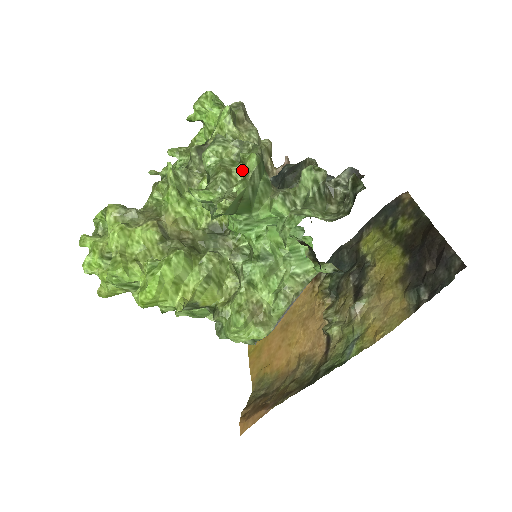
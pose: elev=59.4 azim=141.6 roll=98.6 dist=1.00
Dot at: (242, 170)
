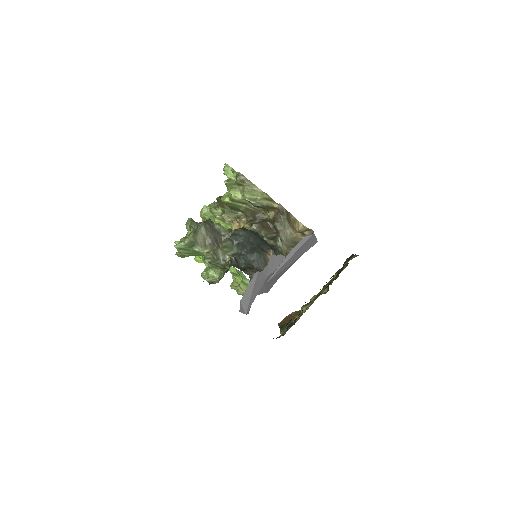
Dot at: occluded
